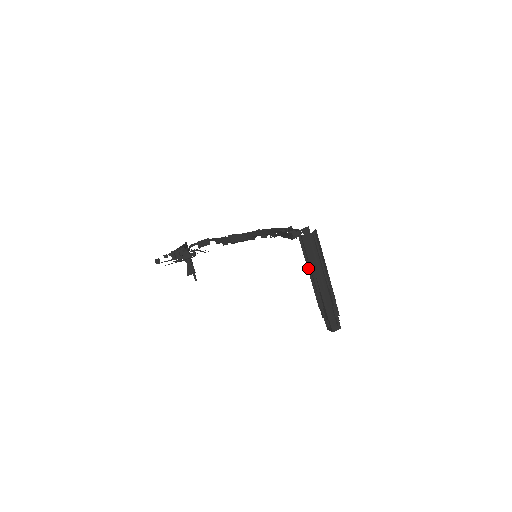
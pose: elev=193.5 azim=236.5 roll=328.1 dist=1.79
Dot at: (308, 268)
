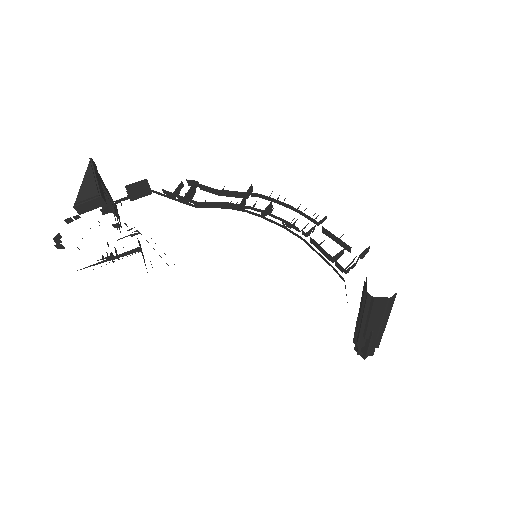
Dot at: (363, 321)
